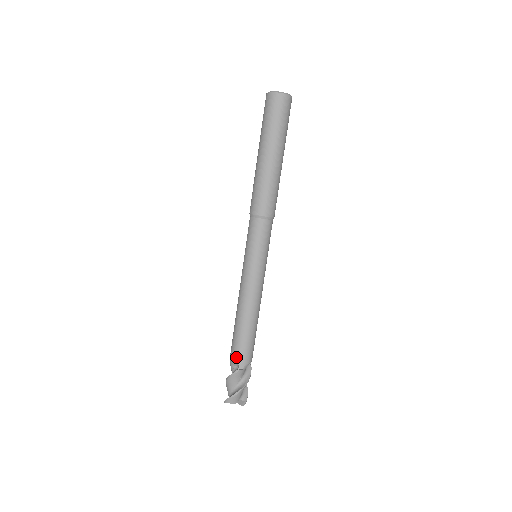
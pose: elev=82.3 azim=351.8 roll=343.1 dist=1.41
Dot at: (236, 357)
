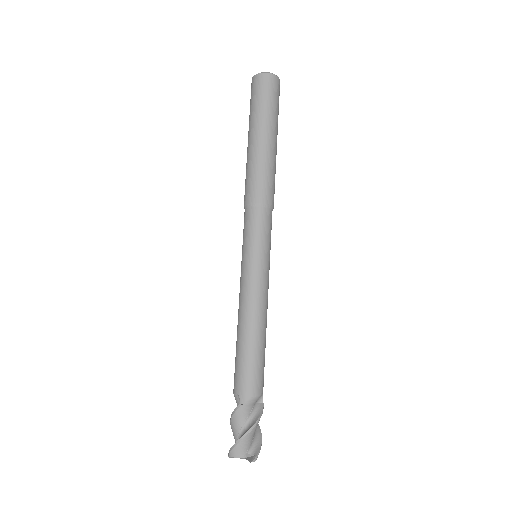
Dot at: (236, 387)
